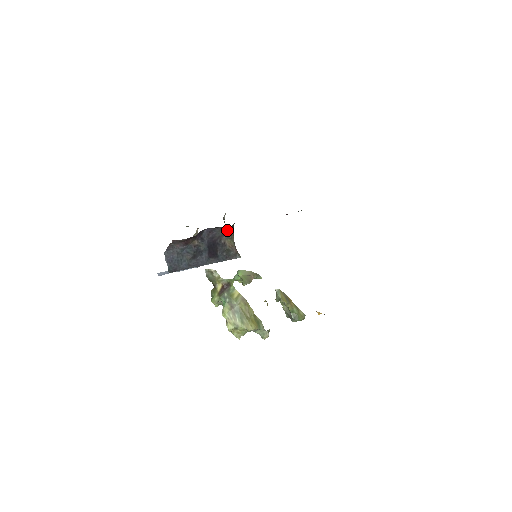
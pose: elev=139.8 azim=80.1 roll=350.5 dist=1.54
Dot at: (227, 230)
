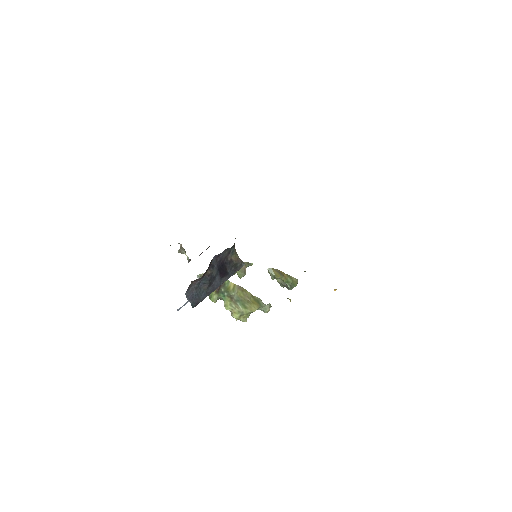
Dot at: (231, 248)
